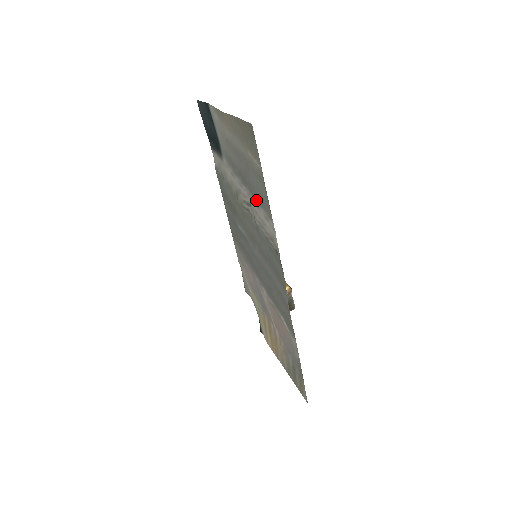
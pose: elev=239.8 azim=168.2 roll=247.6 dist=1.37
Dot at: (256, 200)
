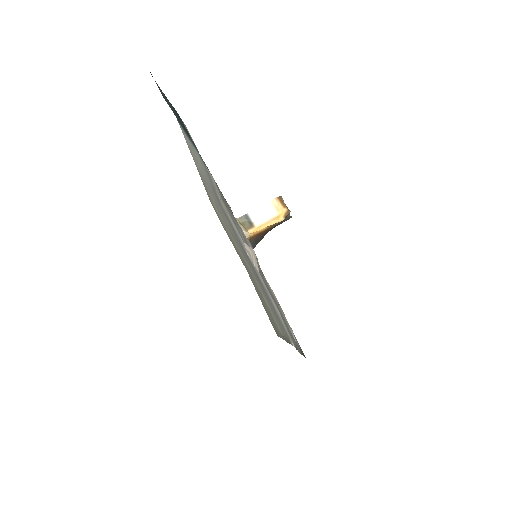
Dot at: (267, 294)
